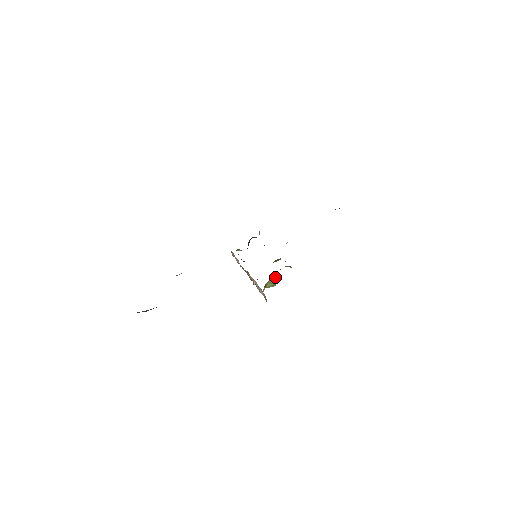
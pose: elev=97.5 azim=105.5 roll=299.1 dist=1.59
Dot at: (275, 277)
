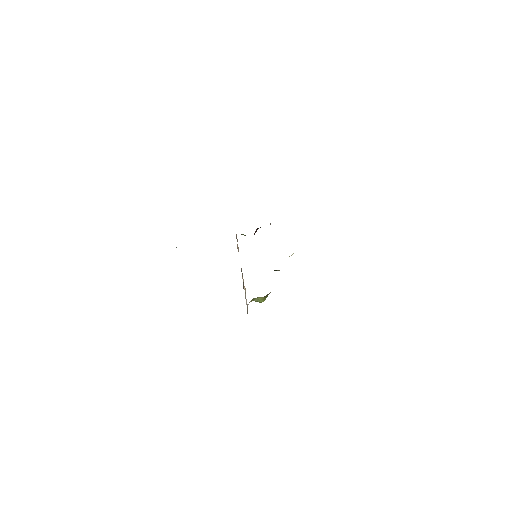
Dot at: (265, 296)
